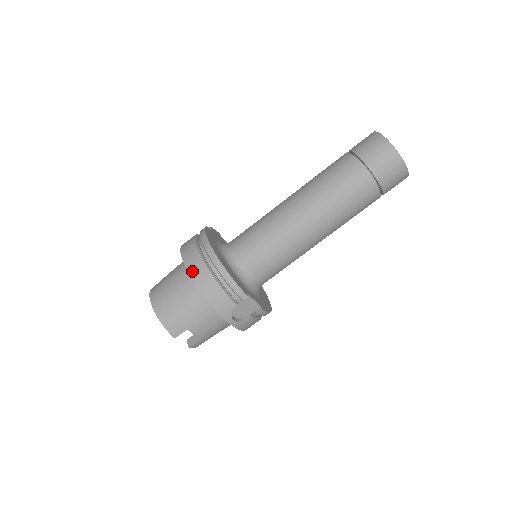
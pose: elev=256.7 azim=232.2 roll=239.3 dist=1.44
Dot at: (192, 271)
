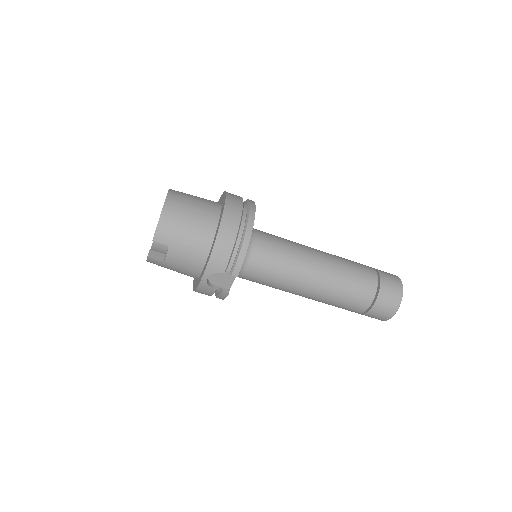
Dot at: (226, 218)
